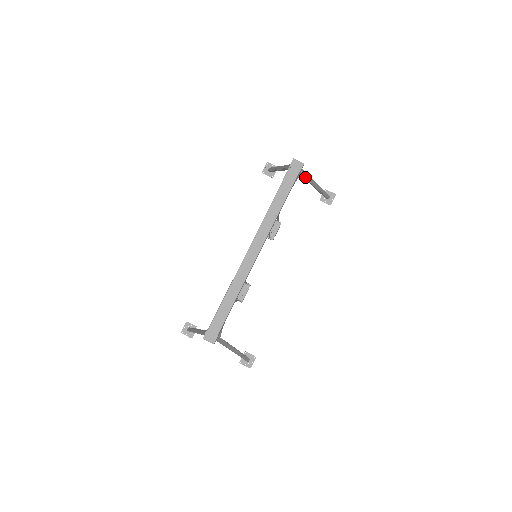
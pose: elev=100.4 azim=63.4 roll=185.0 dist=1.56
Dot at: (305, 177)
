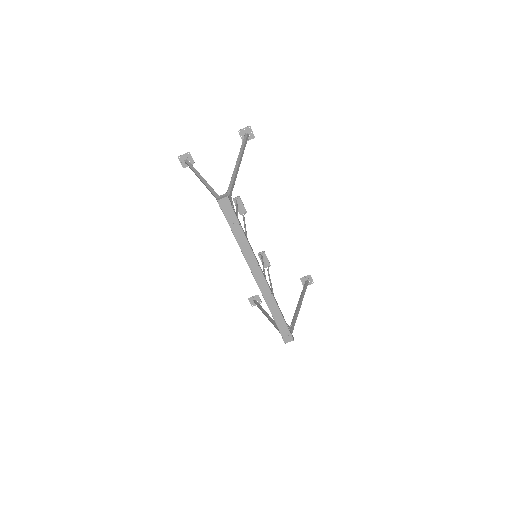
Dot at: occluded
